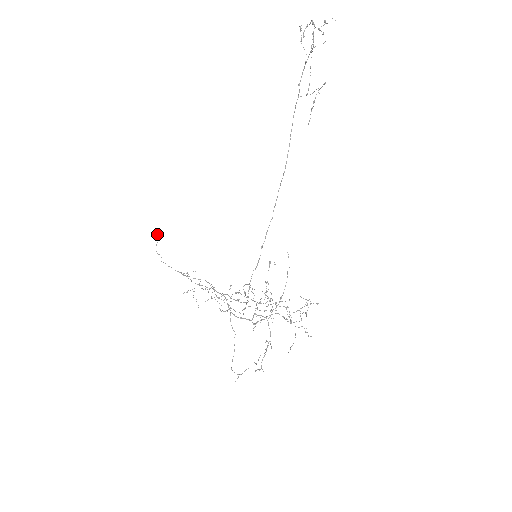
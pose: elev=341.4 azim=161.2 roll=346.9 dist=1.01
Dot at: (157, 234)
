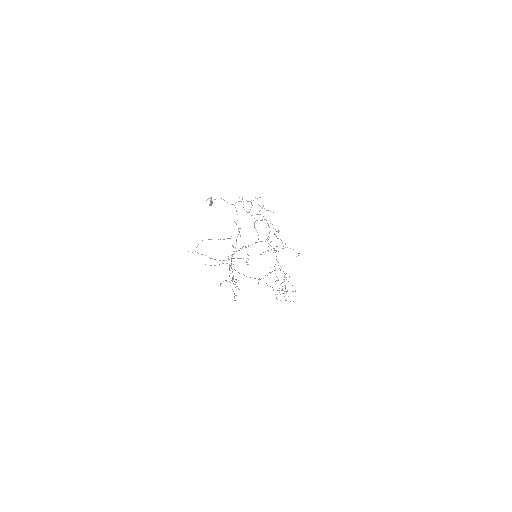
Dot at: (212, 201)
